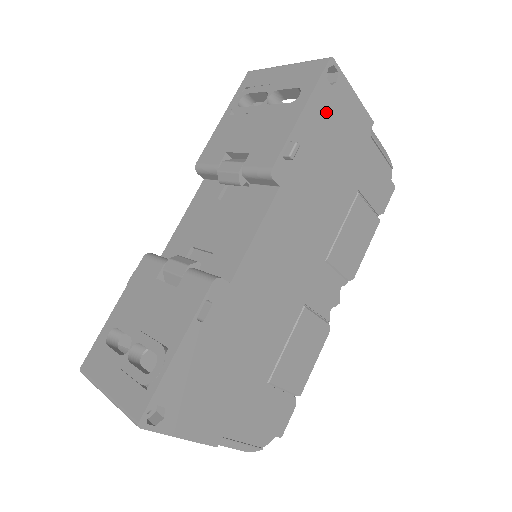
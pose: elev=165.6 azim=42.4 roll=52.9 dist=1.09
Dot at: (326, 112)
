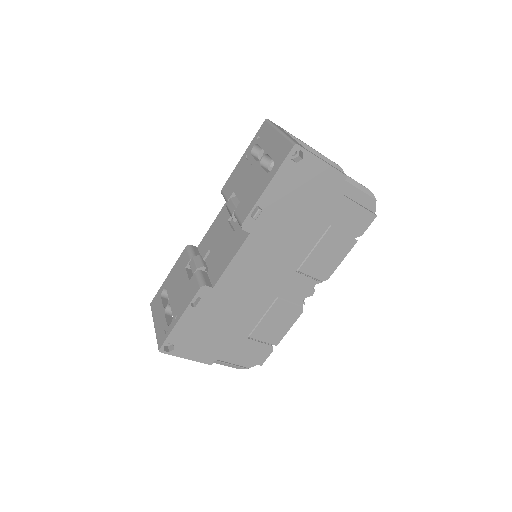
Dot at: (292, 181)
